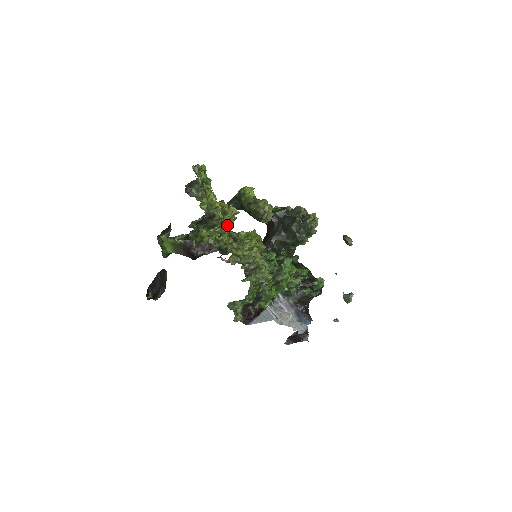
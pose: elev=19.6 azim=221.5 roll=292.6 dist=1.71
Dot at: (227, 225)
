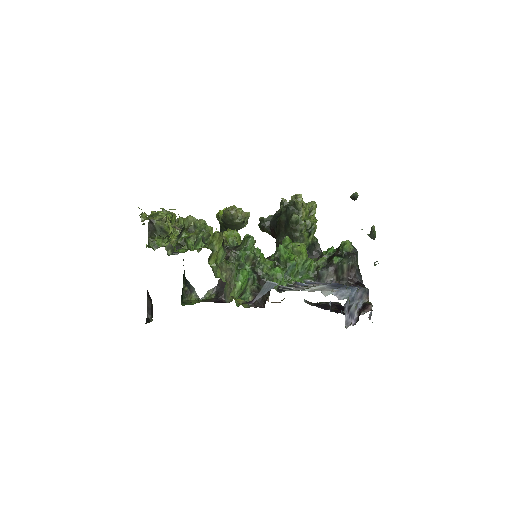
Dot at: occluded
